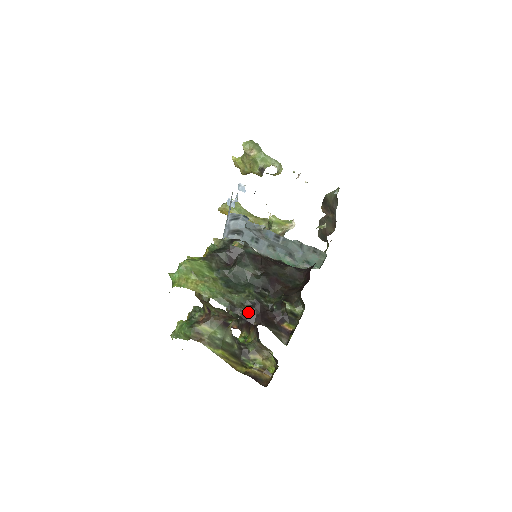
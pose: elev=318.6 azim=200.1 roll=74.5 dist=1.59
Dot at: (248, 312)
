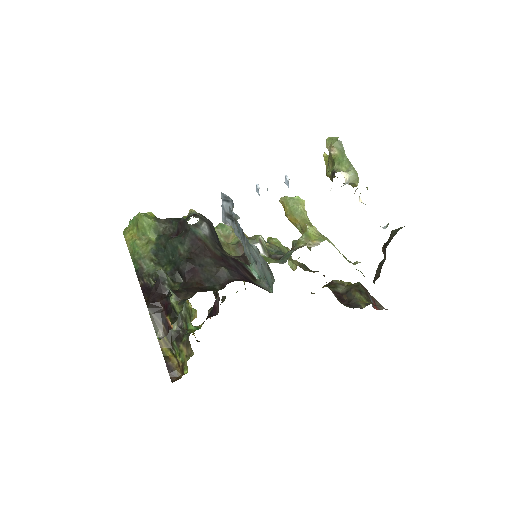
Dot at: (148, 285)
